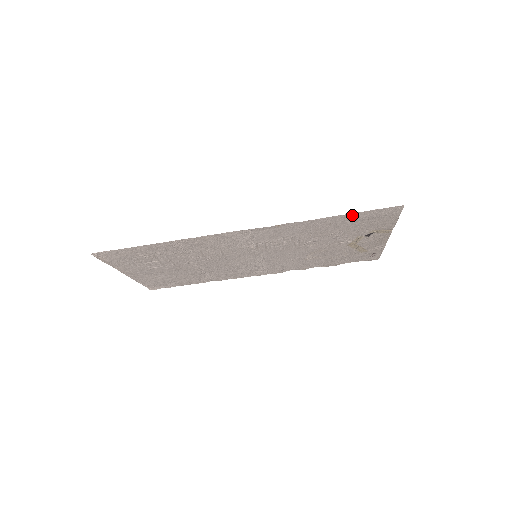
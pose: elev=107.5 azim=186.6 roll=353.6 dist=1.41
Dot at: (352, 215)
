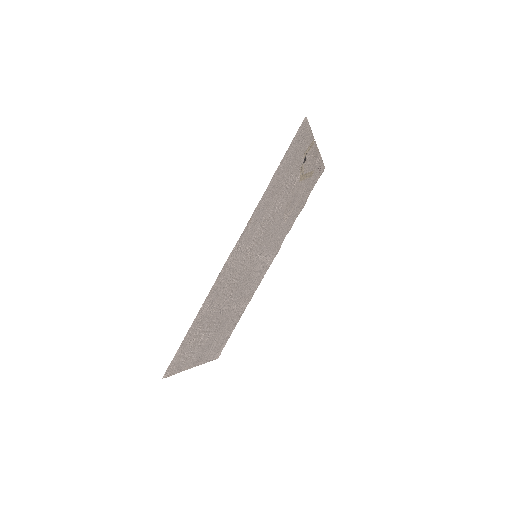
Dot at: (284, 159)
